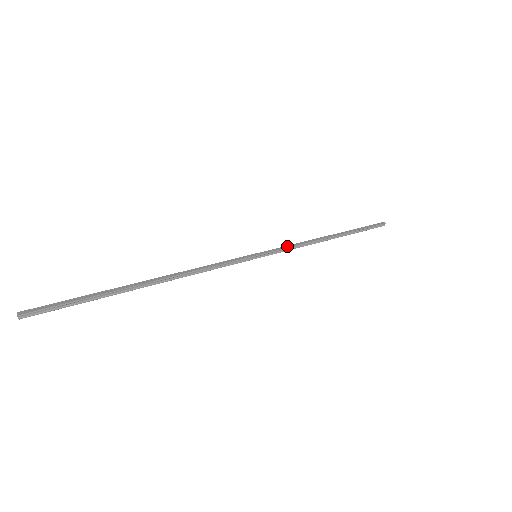
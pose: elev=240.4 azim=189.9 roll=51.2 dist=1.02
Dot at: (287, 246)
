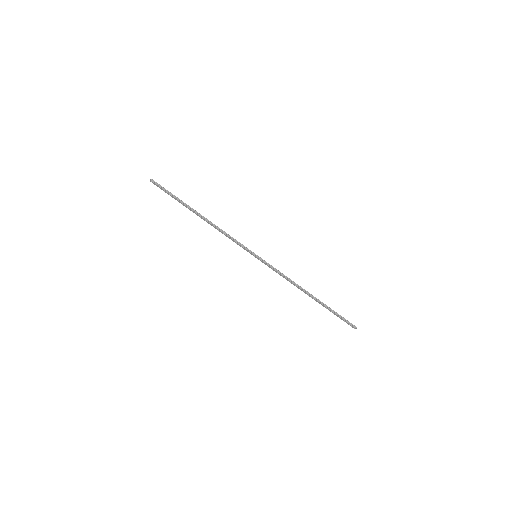
Dot at: (277, 270)
